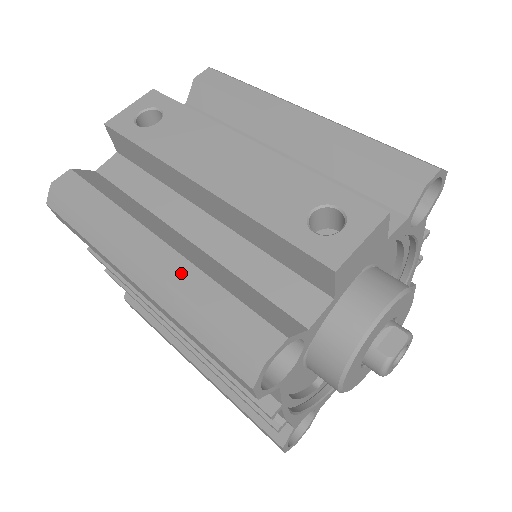
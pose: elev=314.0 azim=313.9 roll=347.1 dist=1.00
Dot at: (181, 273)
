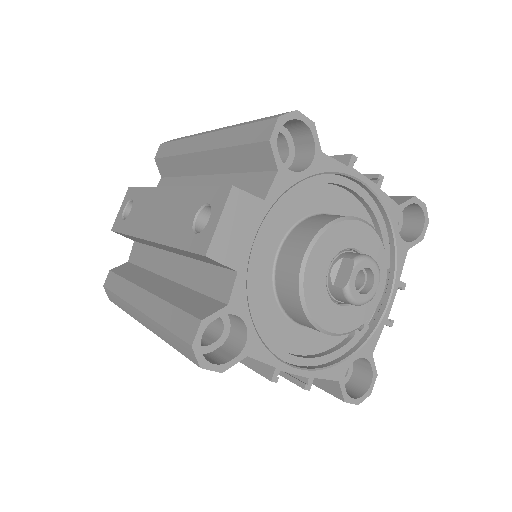
Dot at: (154, 308)
